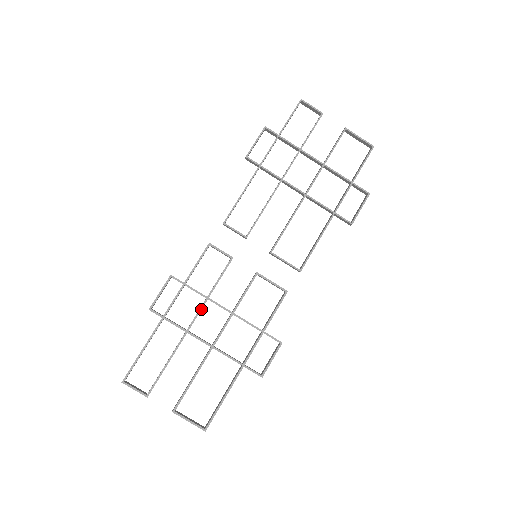
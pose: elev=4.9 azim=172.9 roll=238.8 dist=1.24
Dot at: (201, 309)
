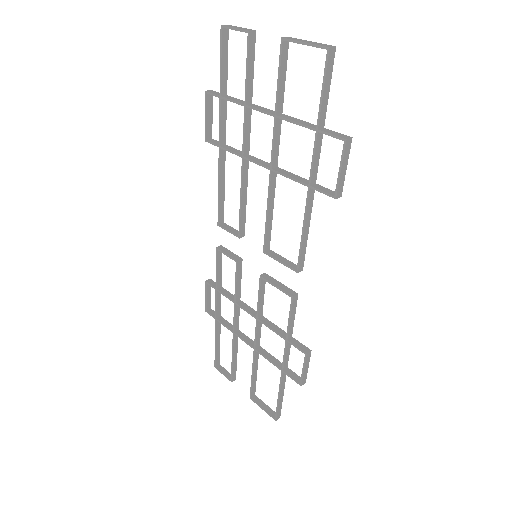
Dot at: (234, 313)
